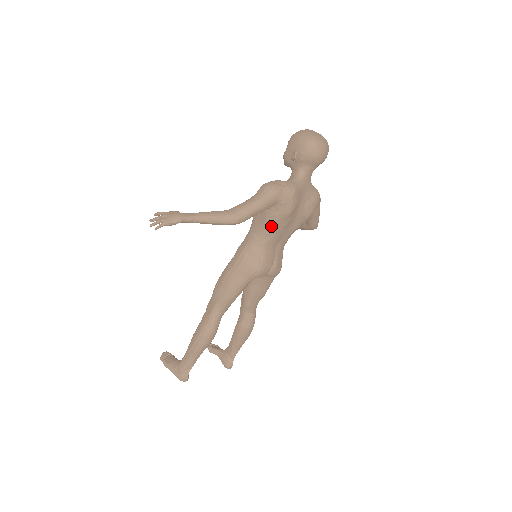
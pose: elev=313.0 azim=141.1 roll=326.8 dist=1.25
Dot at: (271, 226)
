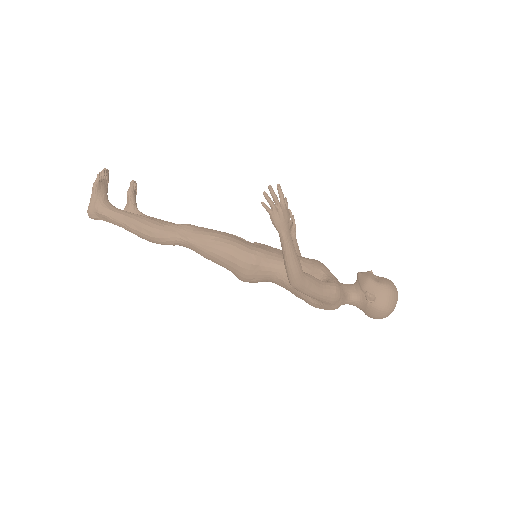
Dot at: (294, 289)
